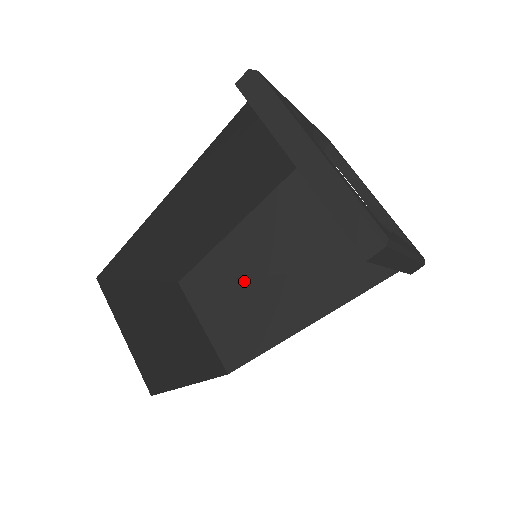
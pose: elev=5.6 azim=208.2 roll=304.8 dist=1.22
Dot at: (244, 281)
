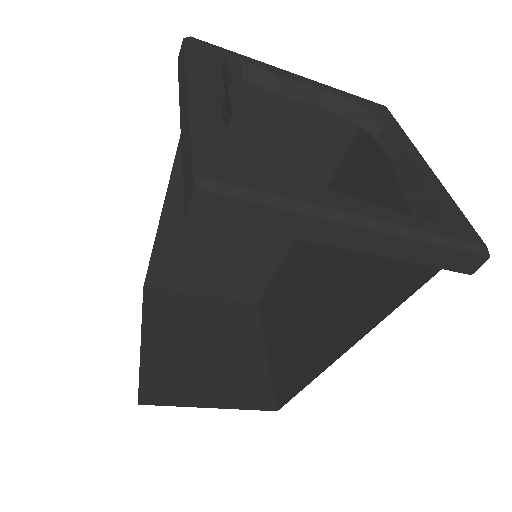
Dot at: (298, 298)
